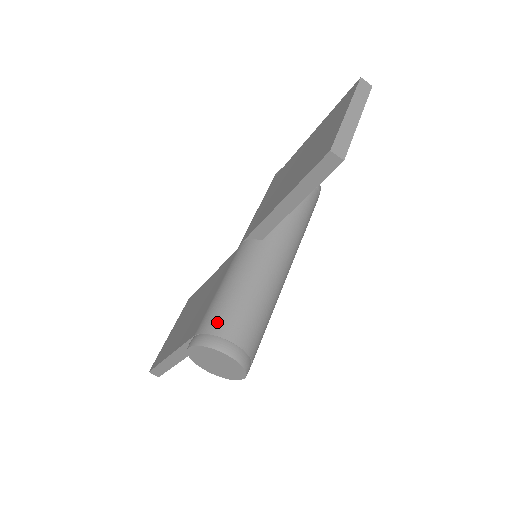
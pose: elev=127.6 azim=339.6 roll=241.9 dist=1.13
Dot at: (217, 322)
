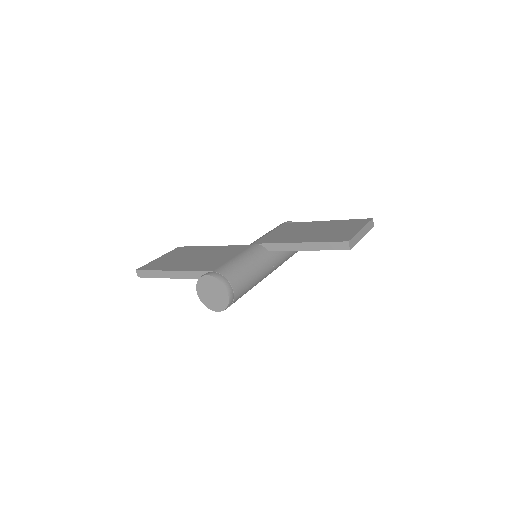
Dot at: (231, 274)
